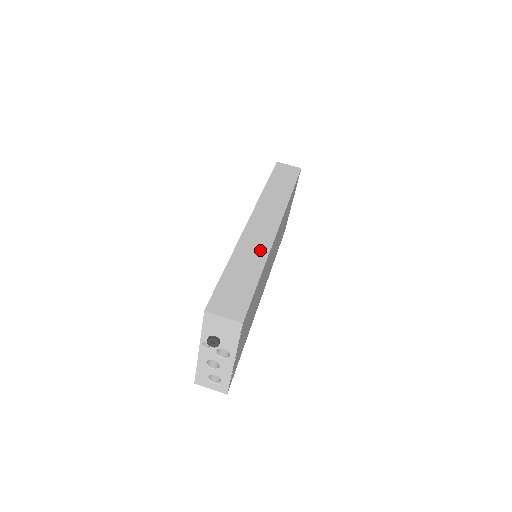
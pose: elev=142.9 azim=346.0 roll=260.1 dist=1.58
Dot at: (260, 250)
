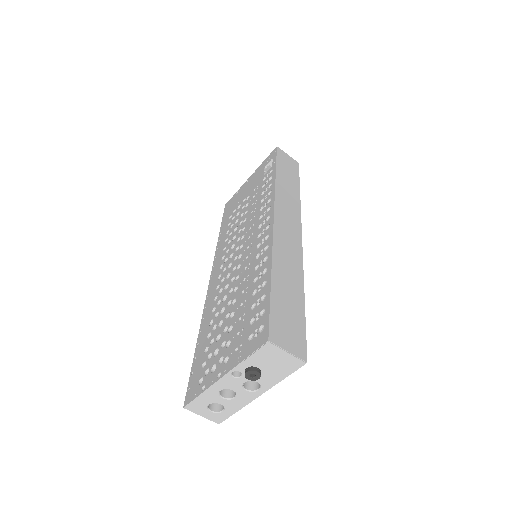
Dot at: (295, 262)
